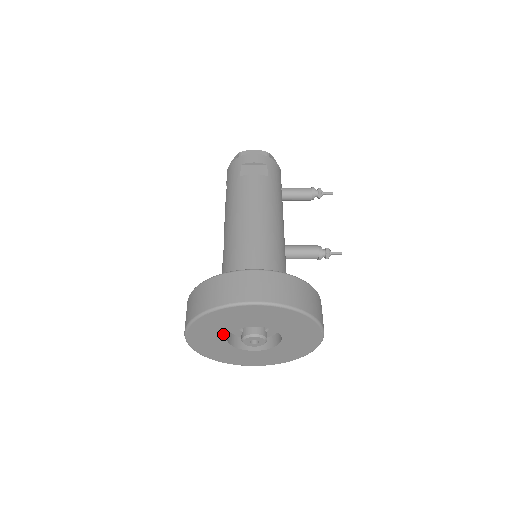
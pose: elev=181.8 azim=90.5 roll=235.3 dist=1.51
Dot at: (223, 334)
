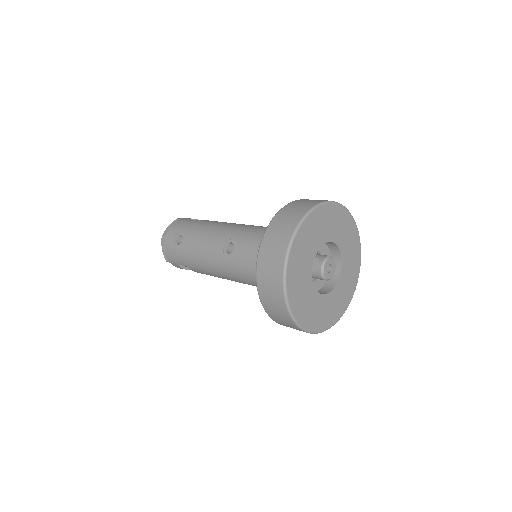
Dot at: (314, 251)
